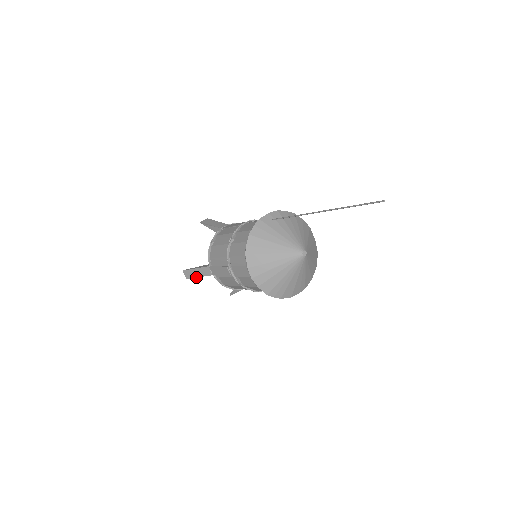
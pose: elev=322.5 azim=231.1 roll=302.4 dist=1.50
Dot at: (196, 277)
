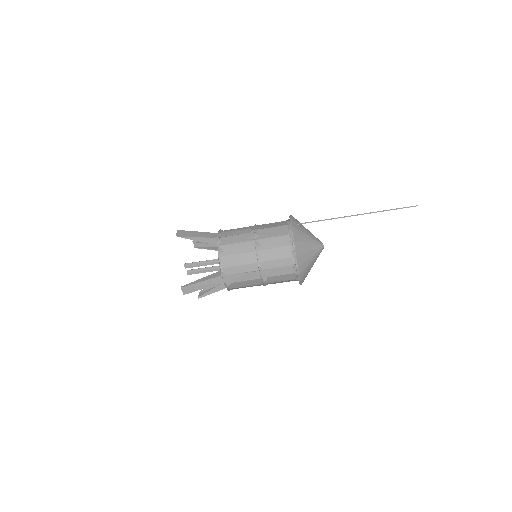
Dot at: occluded
